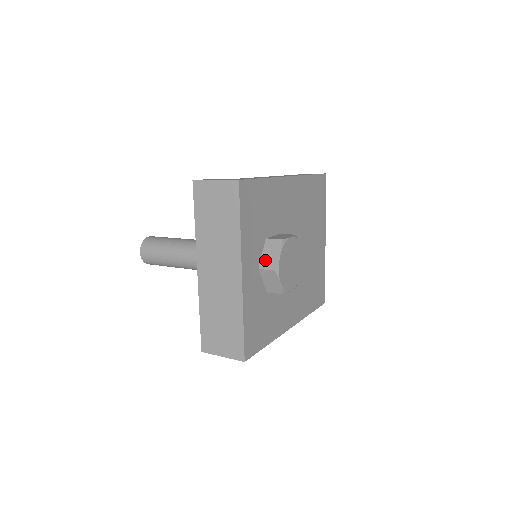
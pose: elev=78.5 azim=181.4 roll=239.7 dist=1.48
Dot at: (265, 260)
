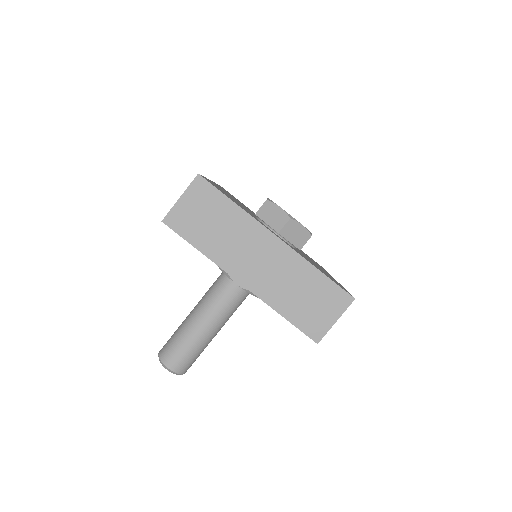
Dot at: (274, 223)
